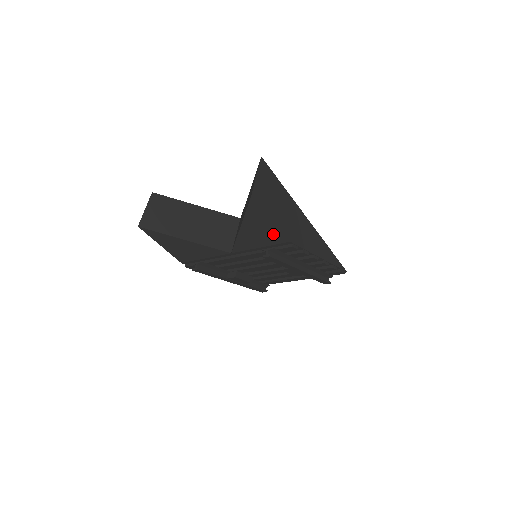
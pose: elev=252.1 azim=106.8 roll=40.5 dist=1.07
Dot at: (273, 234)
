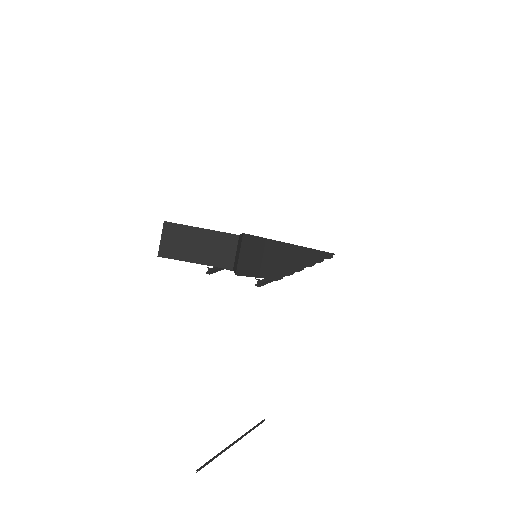
Dot at: occluded
